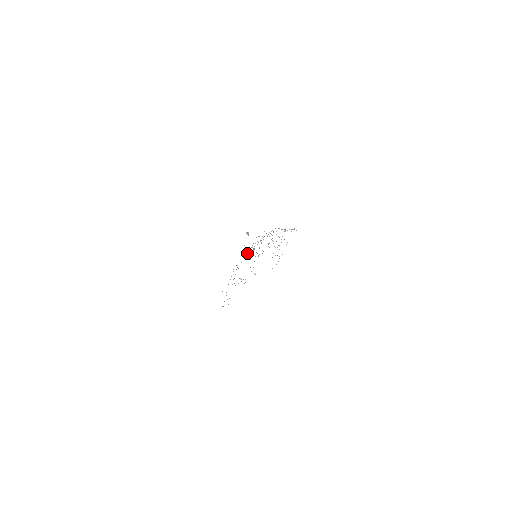
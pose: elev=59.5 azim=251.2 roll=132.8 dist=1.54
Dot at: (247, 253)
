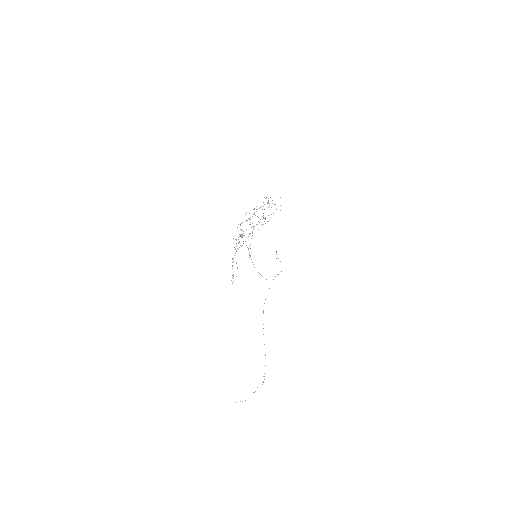
Dot at: occluded
